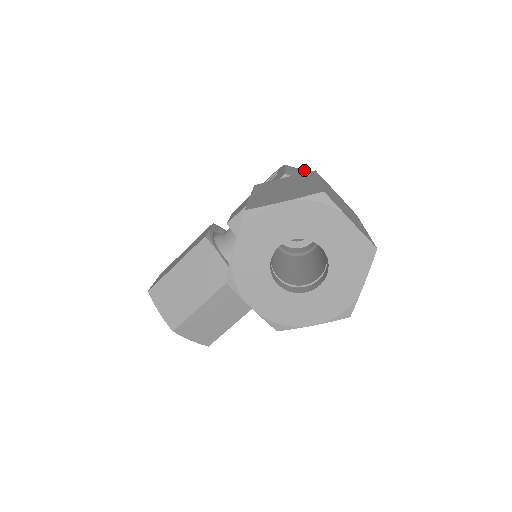
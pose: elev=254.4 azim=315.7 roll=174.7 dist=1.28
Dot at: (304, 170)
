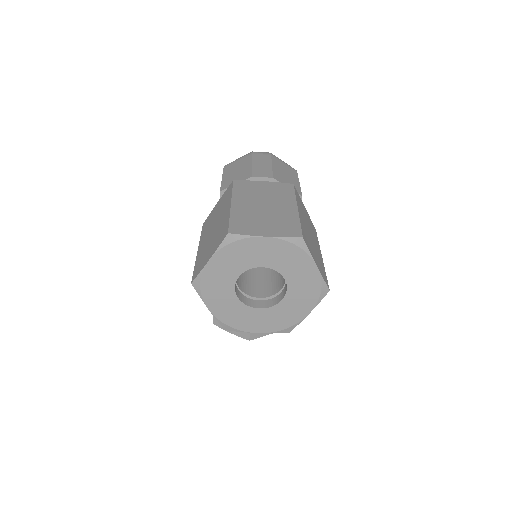
Dot at: (240, 159)
